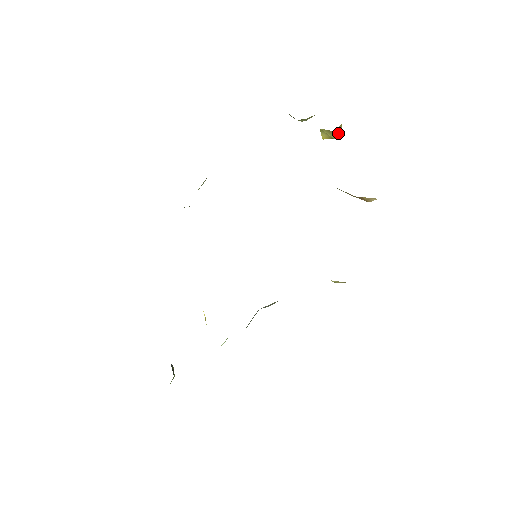
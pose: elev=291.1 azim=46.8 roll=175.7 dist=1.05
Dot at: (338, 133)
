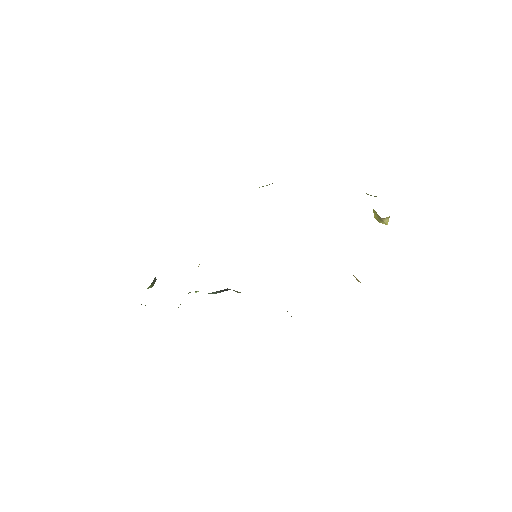
Dot at: (384, 221)
